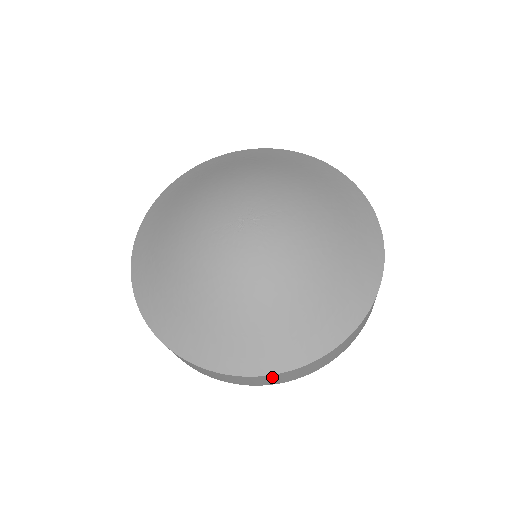
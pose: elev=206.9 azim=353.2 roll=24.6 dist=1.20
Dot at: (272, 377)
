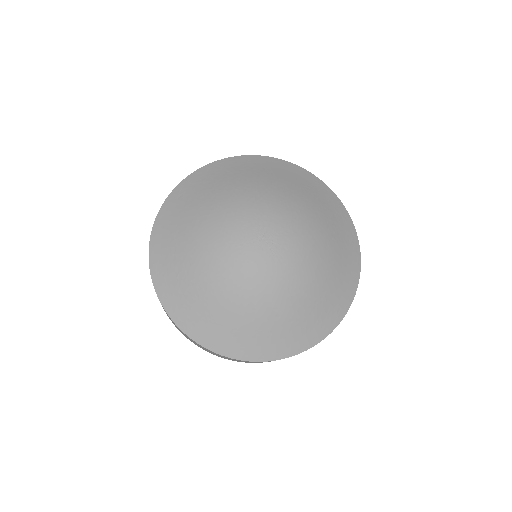
Dot at: occluded
